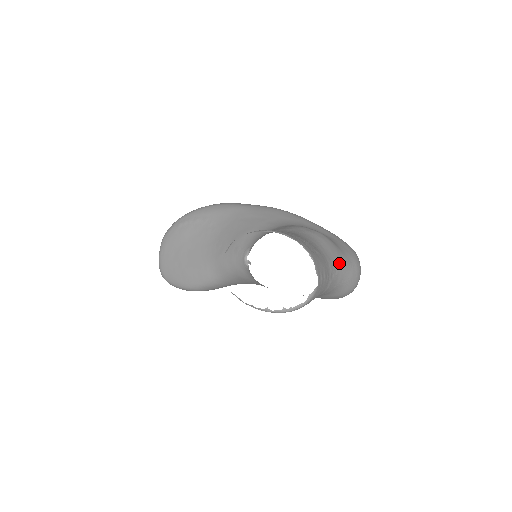
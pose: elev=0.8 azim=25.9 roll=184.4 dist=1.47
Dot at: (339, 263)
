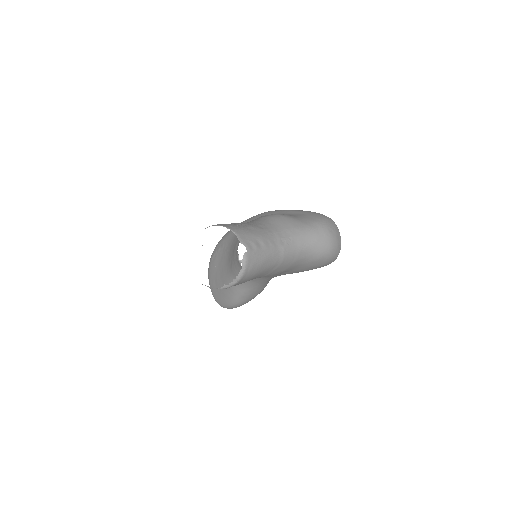
Dot at: (293, 231)
